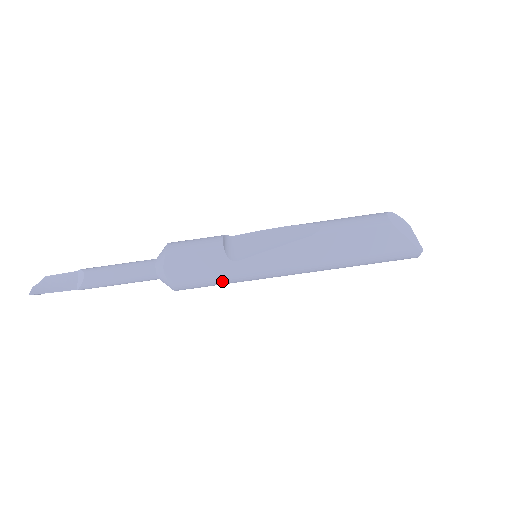
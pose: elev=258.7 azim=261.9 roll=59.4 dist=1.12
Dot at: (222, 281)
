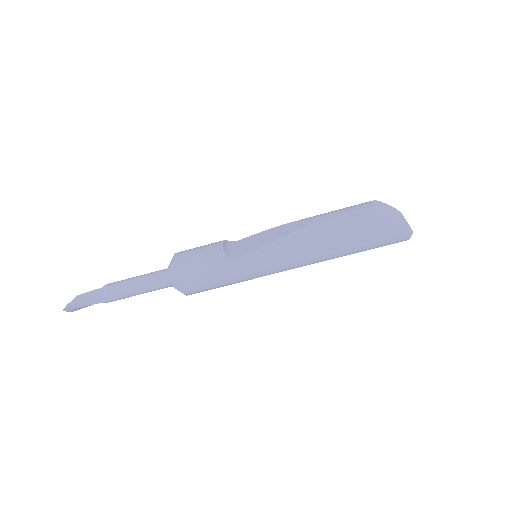
Dot at: (225, 280)
